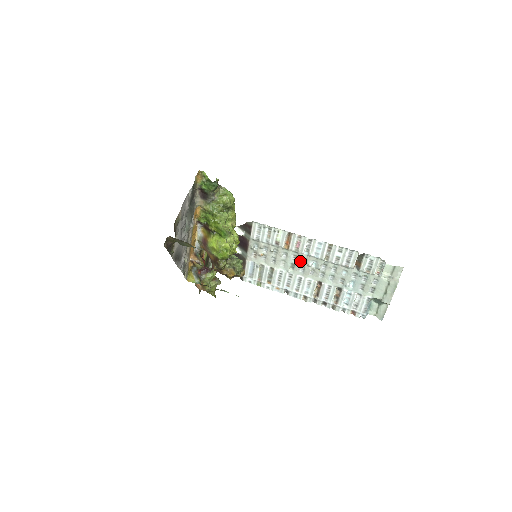
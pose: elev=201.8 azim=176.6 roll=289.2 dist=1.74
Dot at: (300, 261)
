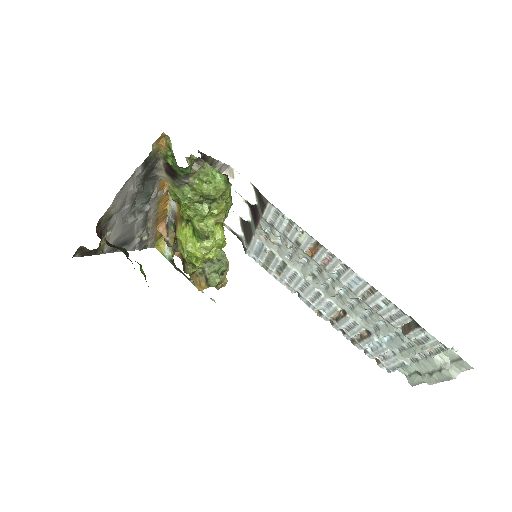
Dot at: (324, 278)
